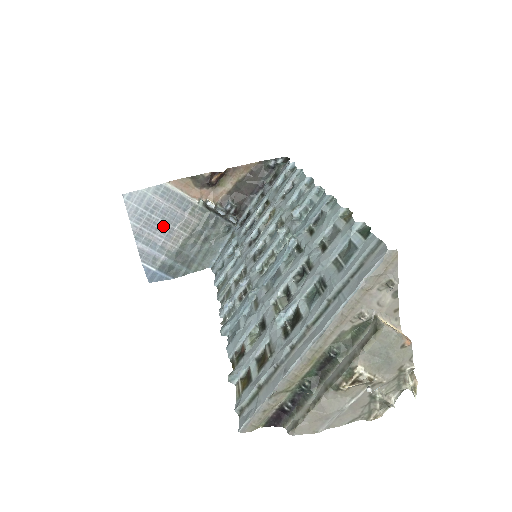
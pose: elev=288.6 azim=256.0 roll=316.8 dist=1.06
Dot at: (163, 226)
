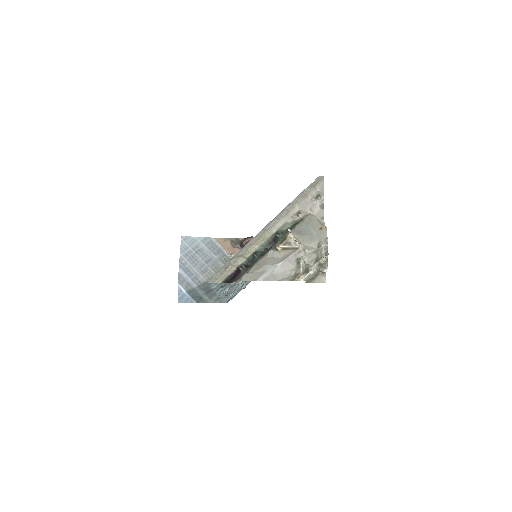
Dot at: (201, 264)
